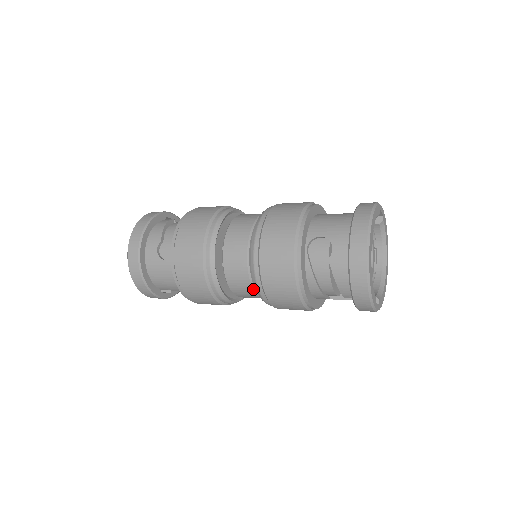
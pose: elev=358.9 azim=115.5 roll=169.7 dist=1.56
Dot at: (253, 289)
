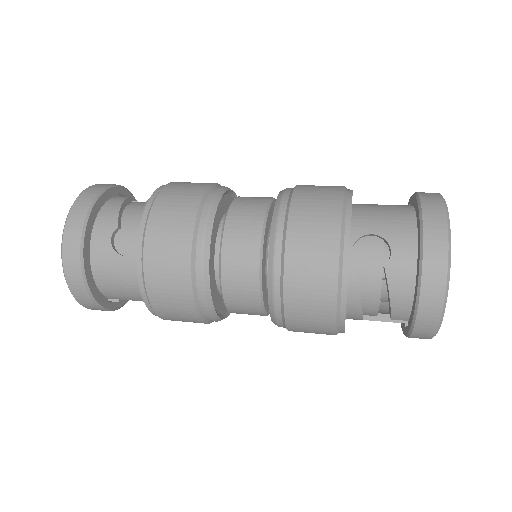
Dot at: (261, 304)
